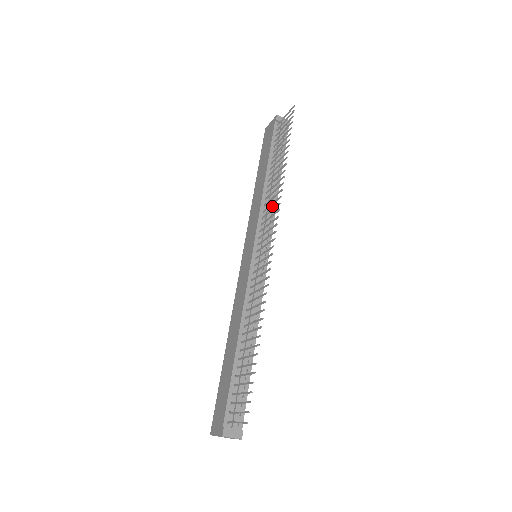
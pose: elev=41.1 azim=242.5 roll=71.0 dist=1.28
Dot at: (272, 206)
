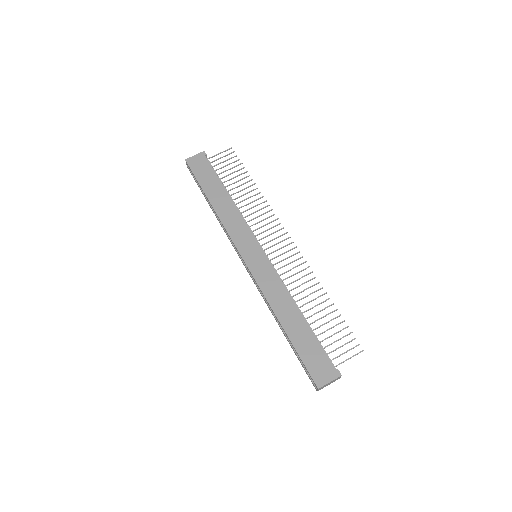
Dot at: occluded
